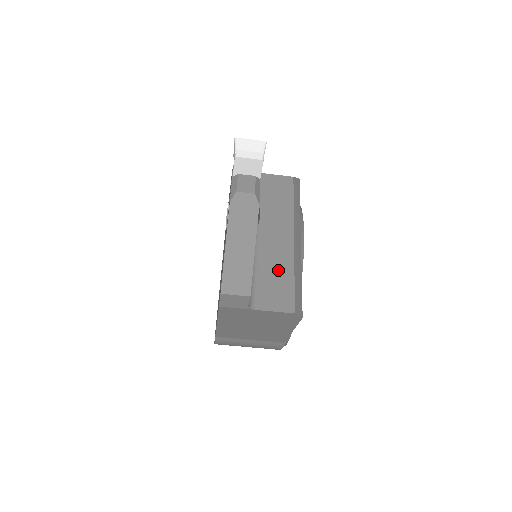
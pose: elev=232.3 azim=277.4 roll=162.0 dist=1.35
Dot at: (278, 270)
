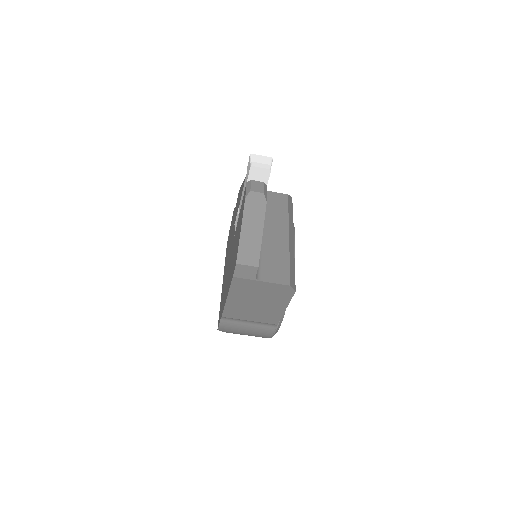
Dot at: (277, 256)
